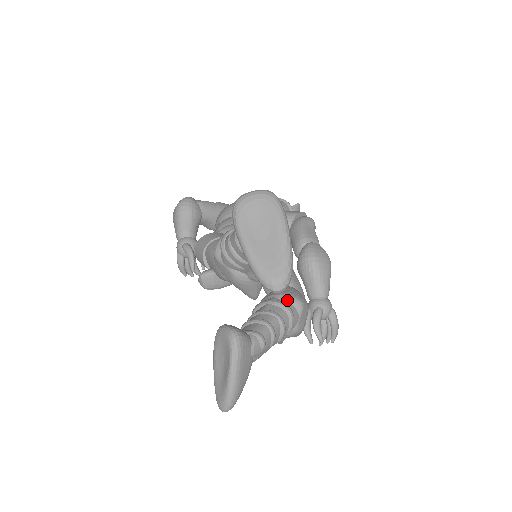
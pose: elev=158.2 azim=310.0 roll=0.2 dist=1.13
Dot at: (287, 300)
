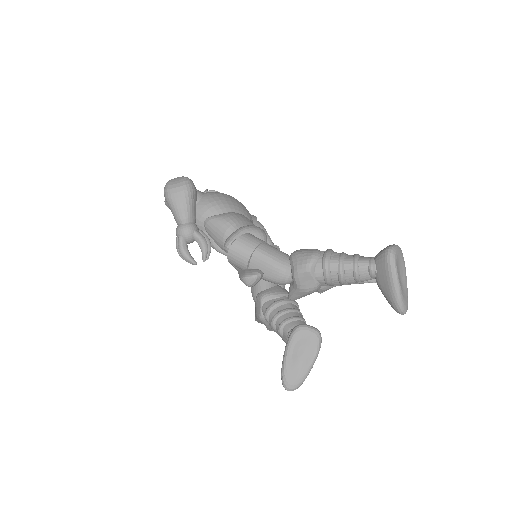
Dot at: occluded
